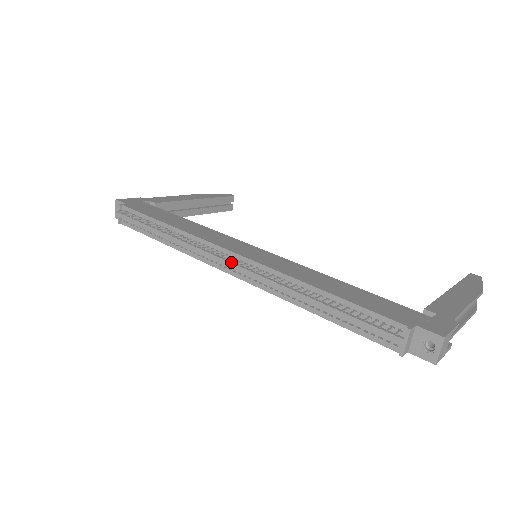
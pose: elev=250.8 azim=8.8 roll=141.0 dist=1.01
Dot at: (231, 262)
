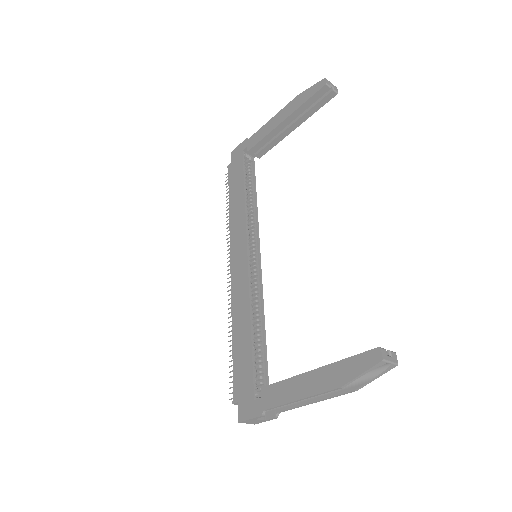
Dot at: occluded
